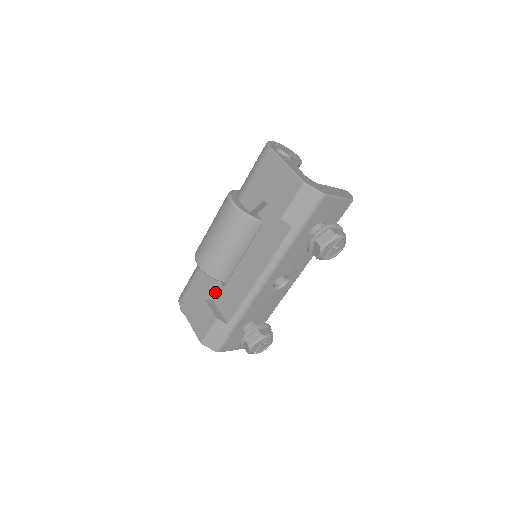
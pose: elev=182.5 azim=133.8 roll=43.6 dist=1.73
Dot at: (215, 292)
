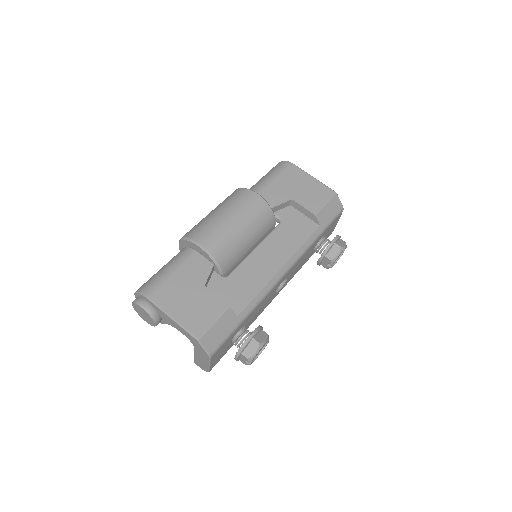
Dot at: (212, 283)
